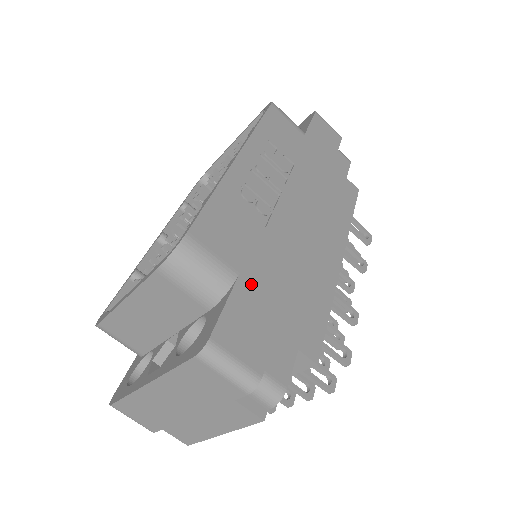
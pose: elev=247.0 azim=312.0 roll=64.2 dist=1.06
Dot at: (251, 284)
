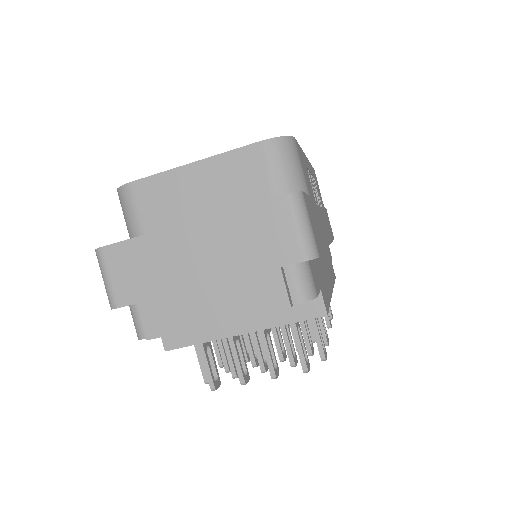
Dot at: (314, 211)
